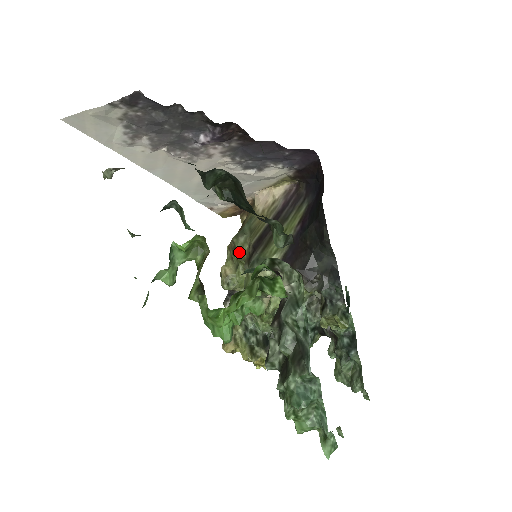
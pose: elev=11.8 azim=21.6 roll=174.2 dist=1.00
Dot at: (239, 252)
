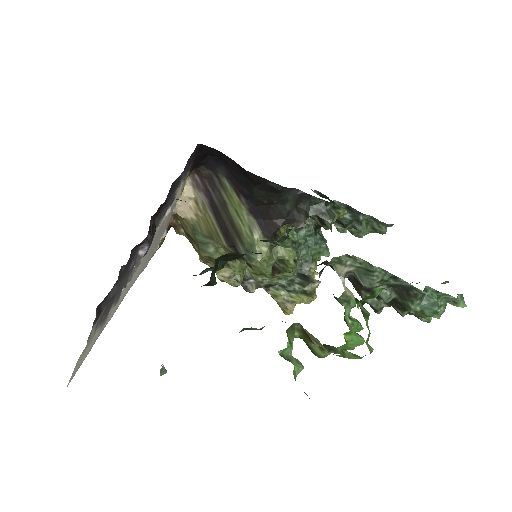
Dot at: occluded
